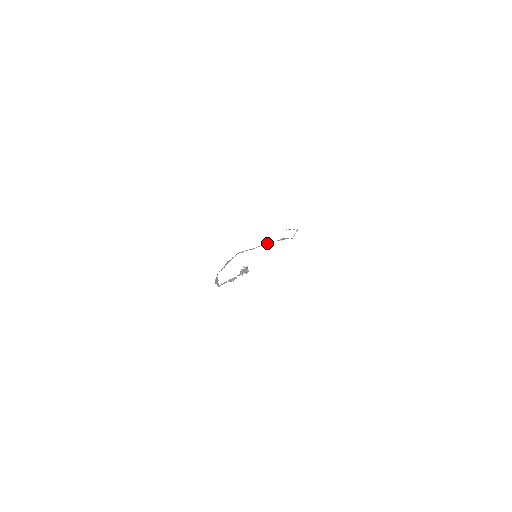
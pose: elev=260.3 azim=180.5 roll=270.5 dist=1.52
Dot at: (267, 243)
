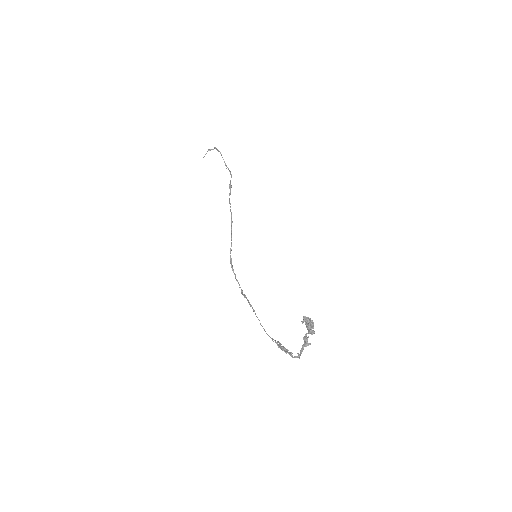
Dot at: occluded
